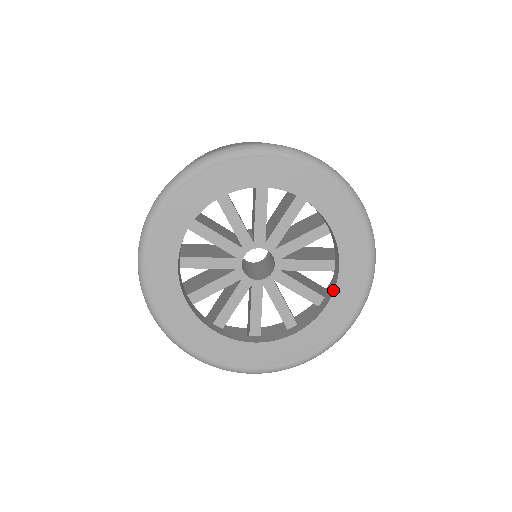
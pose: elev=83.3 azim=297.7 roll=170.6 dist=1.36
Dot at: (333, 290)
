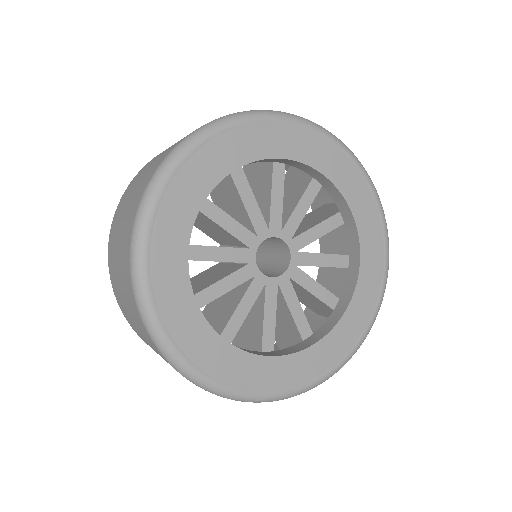
Dot at: (342, 198)
